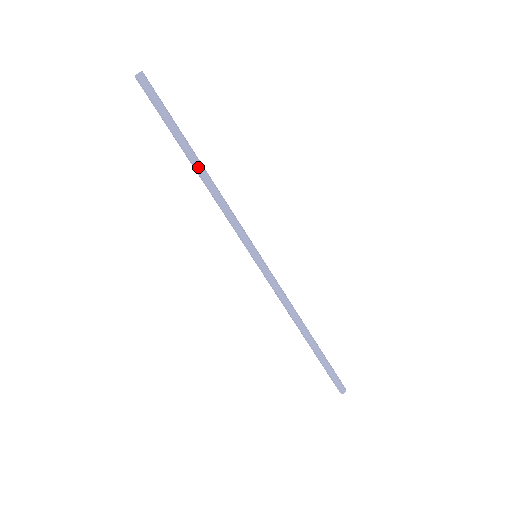
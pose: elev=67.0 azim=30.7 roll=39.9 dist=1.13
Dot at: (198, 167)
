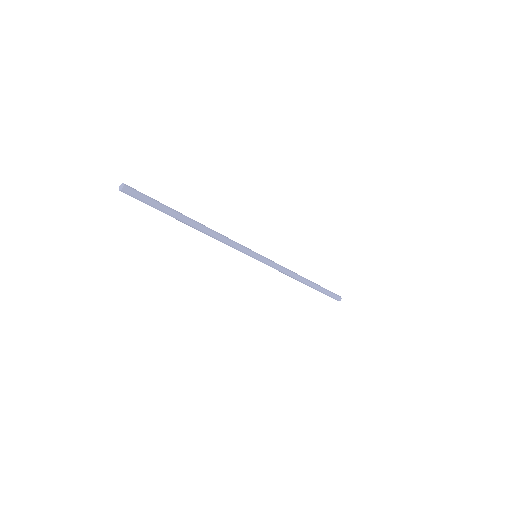
Dot at: (193, 227)
